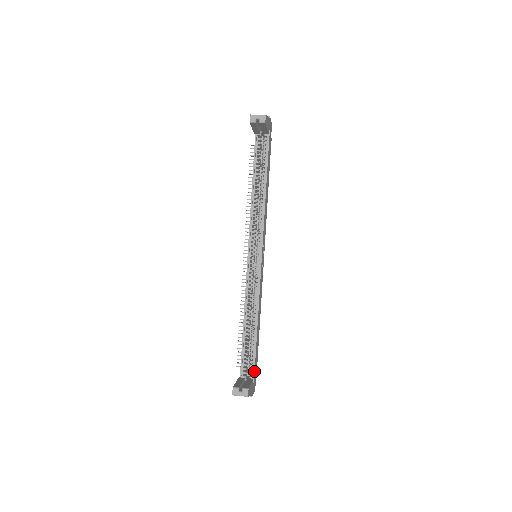
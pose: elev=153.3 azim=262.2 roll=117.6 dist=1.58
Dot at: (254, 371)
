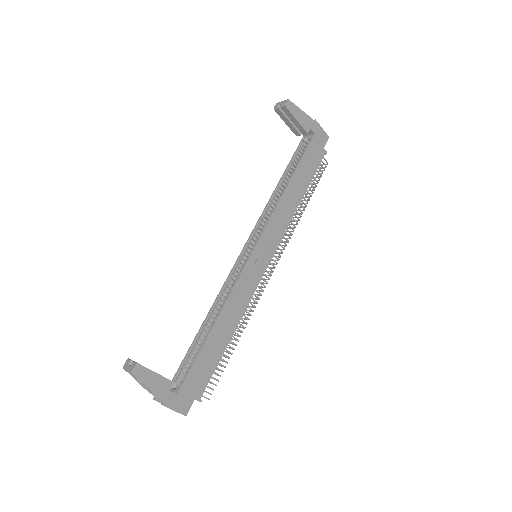
Dot at: (185, 378)
